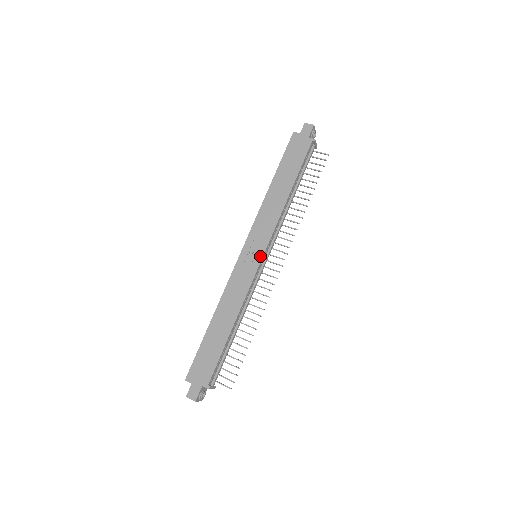
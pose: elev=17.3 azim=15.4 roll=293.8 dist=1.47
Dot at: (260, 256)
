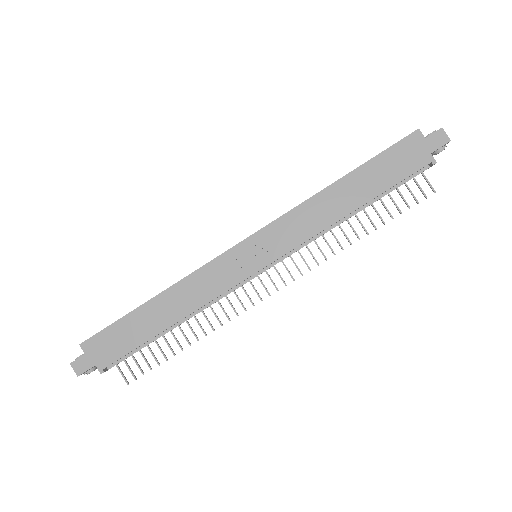
Dot at: (260, 265)
